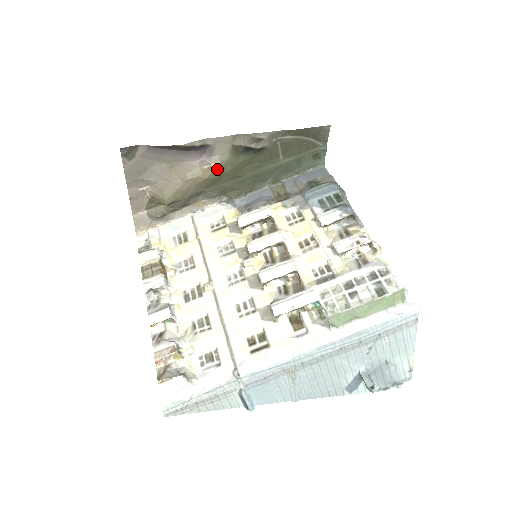
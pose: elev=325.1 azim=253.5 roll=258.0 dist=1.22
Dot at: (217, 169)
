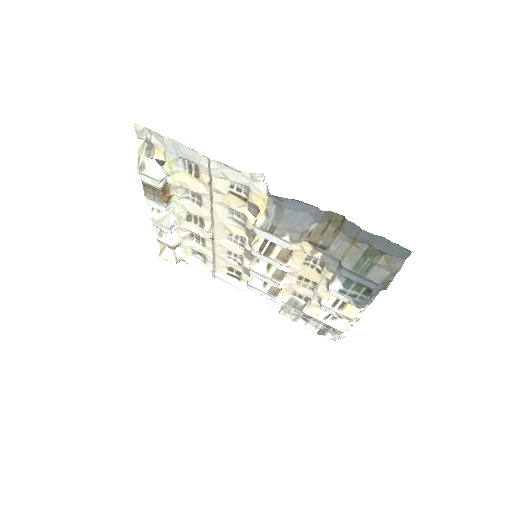
Dot at: occluded
